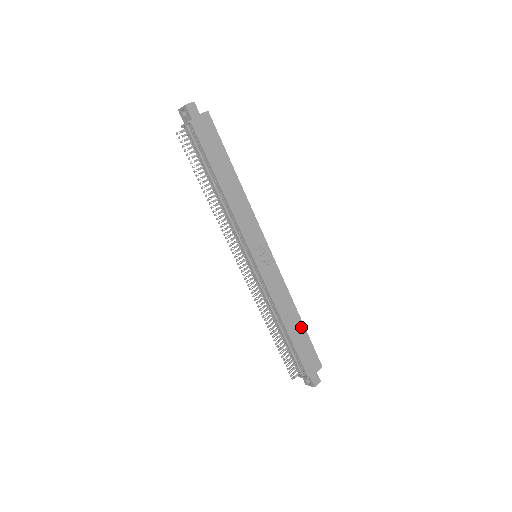
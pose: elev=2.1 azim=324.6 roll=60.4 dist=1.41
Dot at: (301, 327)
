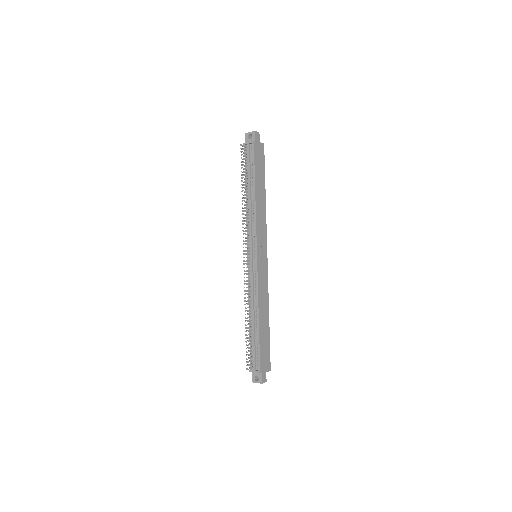
Dot at: (267, 327)
